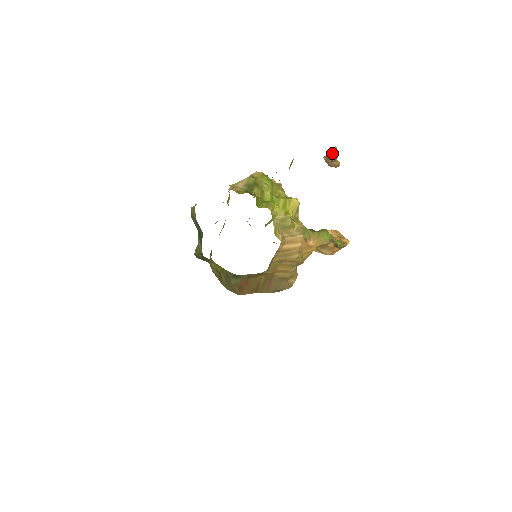
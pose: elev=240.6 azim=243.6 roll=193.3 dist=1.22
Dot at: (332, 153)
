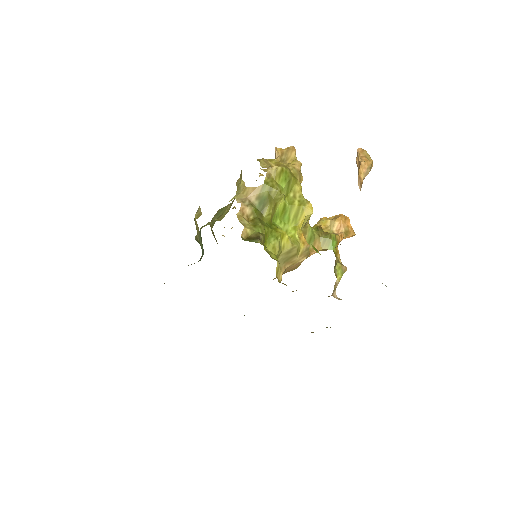
Dot at: (365, 170)
